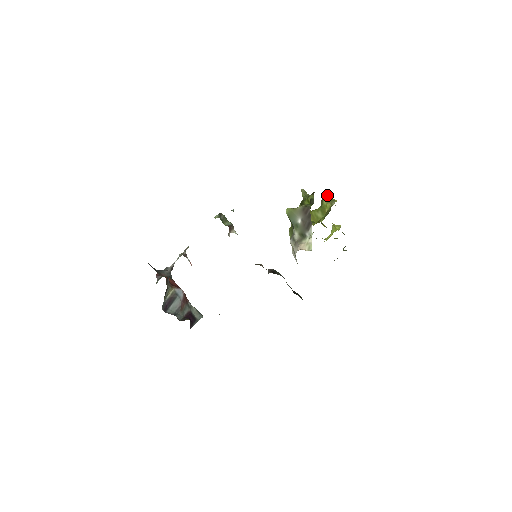
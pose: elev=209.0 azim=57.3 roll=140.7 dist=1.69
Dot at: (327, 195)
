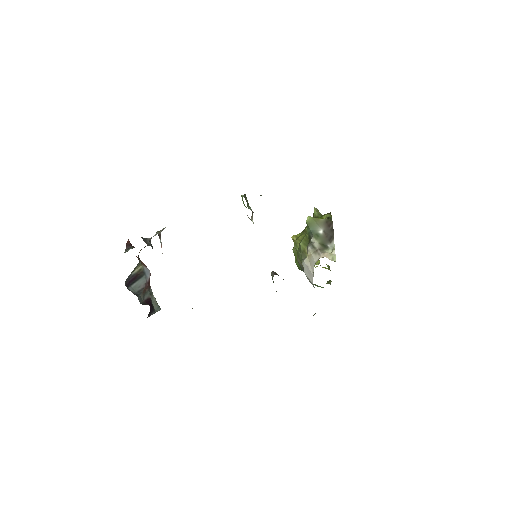
Dot at: occluded
